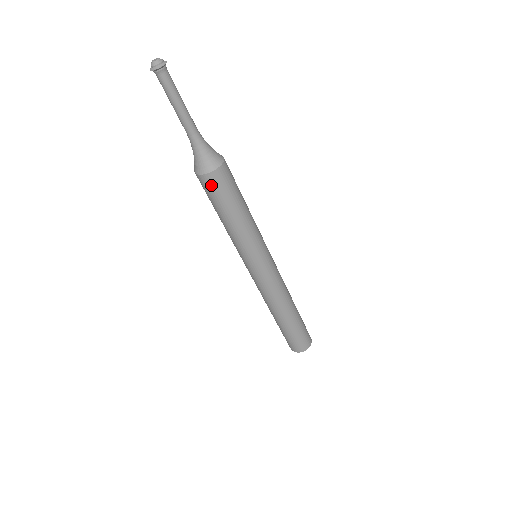
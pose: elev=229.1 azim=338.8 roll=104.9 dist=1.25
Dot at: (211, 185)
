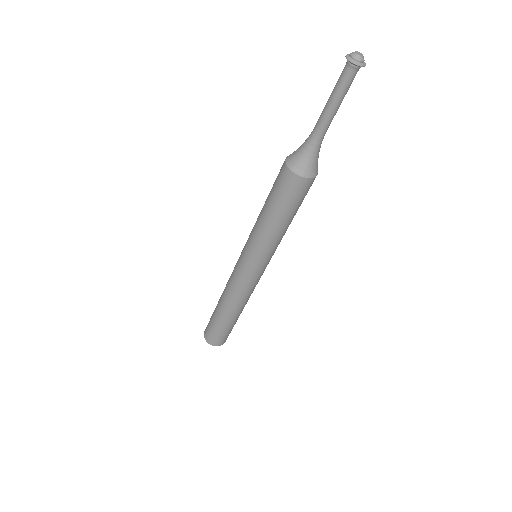
Dot at: (301, 189)
